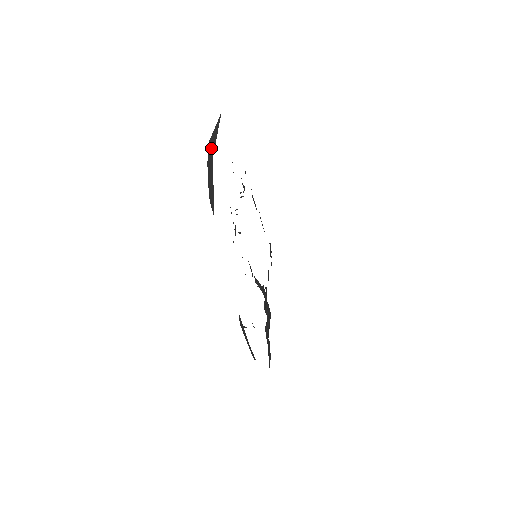
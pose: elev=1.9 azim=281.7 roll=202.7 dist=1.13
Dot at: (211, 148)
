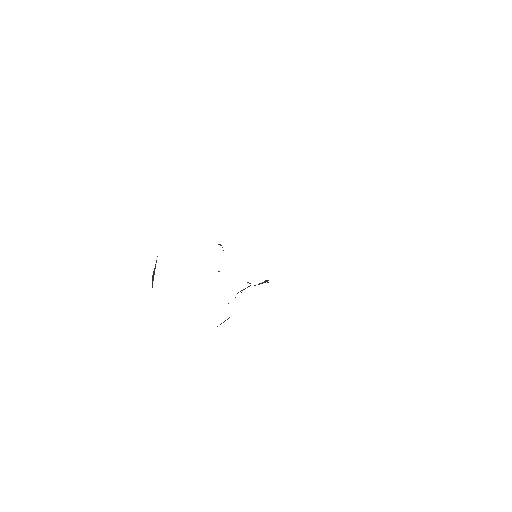
Dot at: (152, 284)
